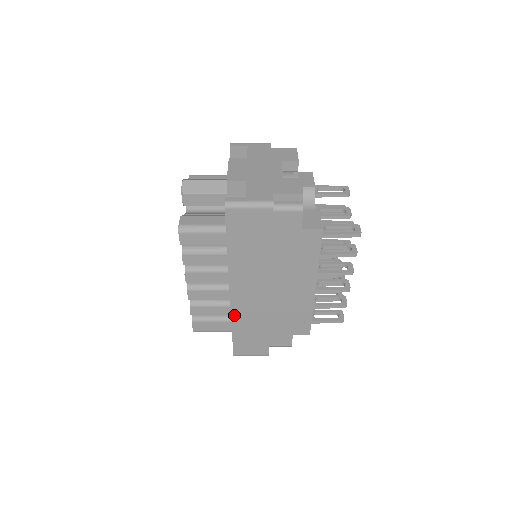
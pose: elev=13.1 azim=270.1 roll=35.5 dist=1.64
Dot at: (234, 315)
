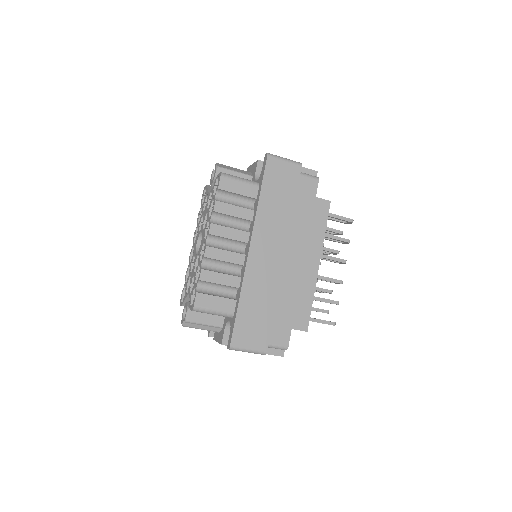
Dot at: (246, 280)
